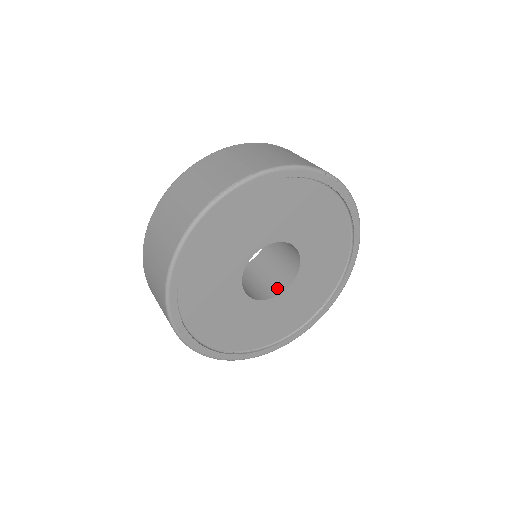
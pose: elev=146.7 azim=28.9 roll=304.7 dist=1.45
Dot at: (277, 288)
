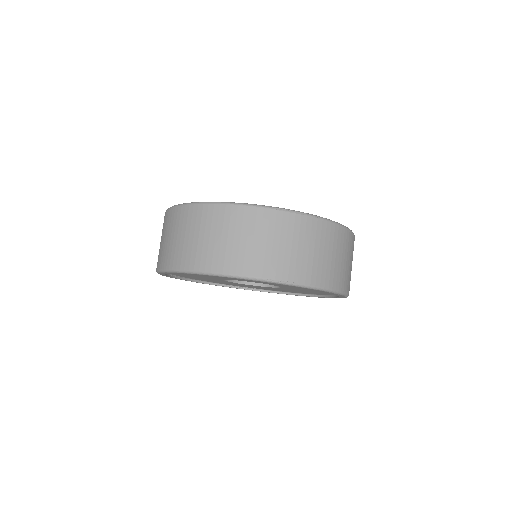
Dot at: occluded
